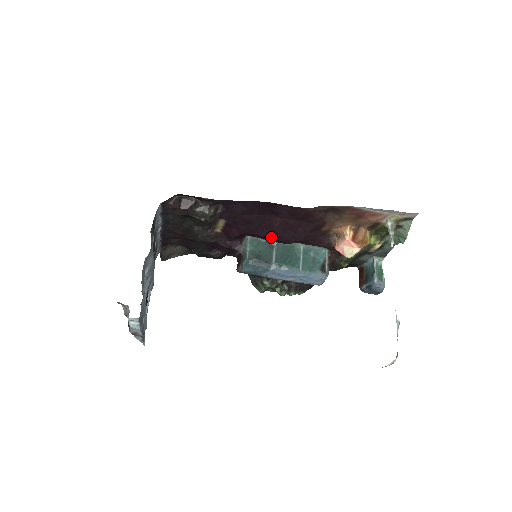
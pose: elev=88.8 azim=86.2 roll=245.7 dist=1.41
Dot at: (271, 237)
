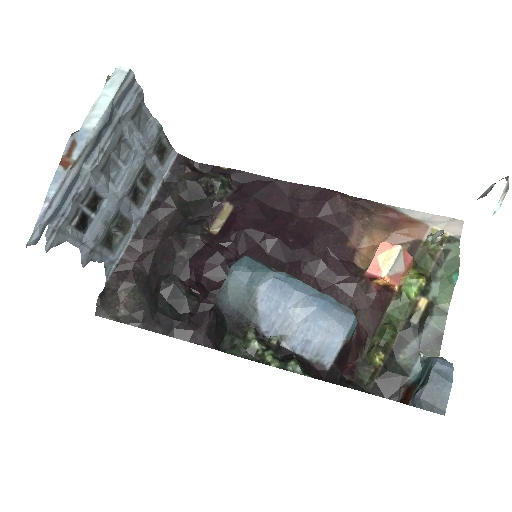
Dot at: (281, 242)
